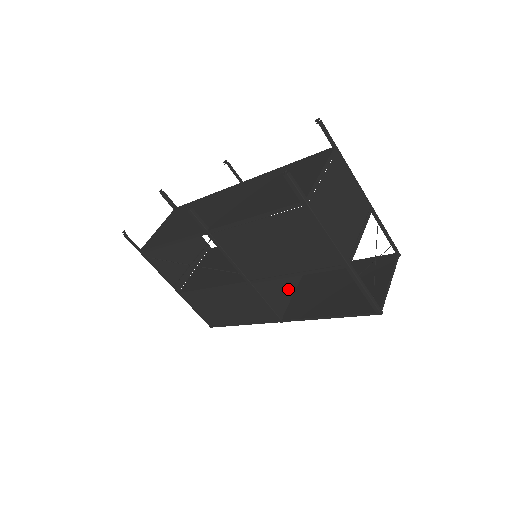
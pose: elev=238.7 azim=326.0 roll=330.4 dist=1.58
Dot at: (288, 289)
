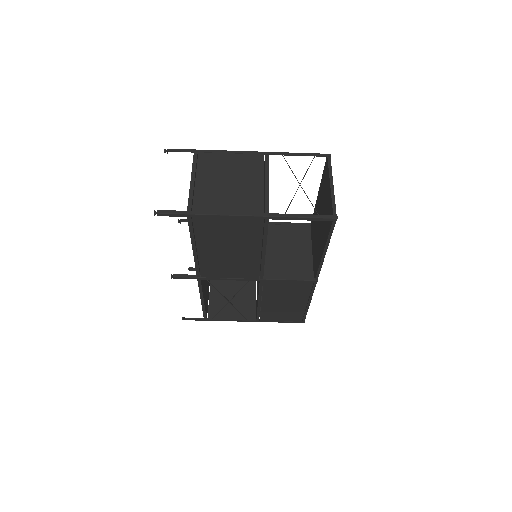
Dot at: (303, 253)
